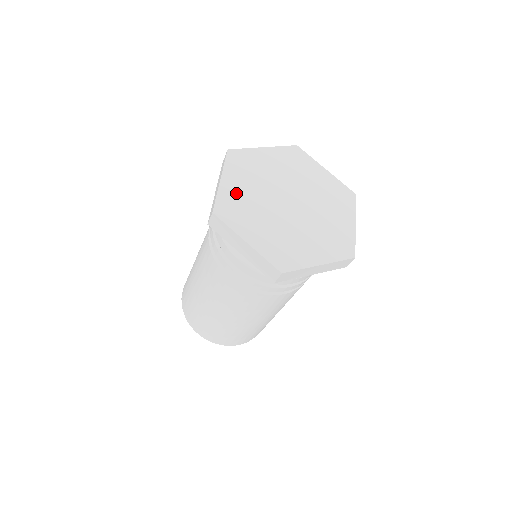
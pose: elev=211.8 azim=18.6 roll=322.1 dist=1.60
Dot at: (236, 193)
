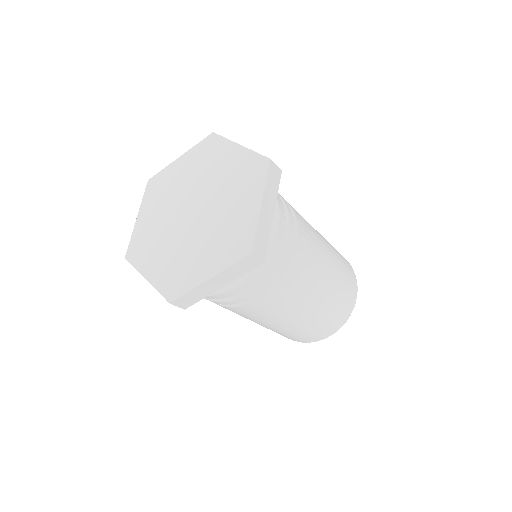
Dot at: (163, 268)
